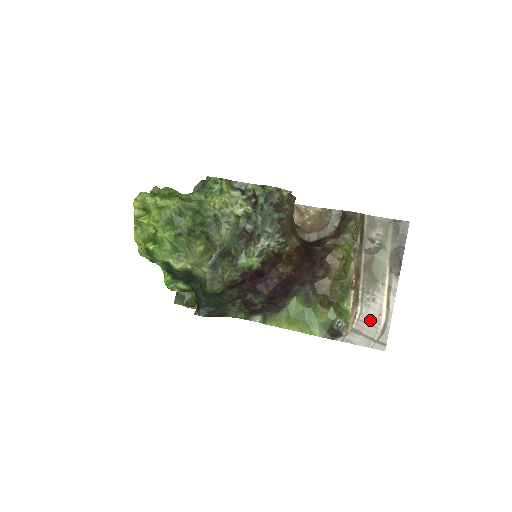
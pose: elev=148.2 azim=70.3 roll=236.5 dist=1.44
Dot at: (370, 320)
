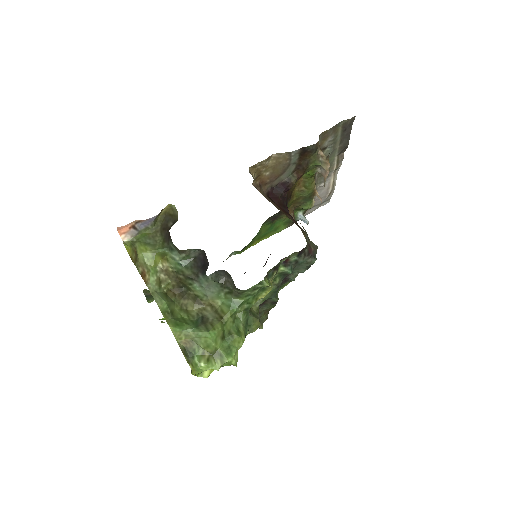
Dot at: (321, 196)
